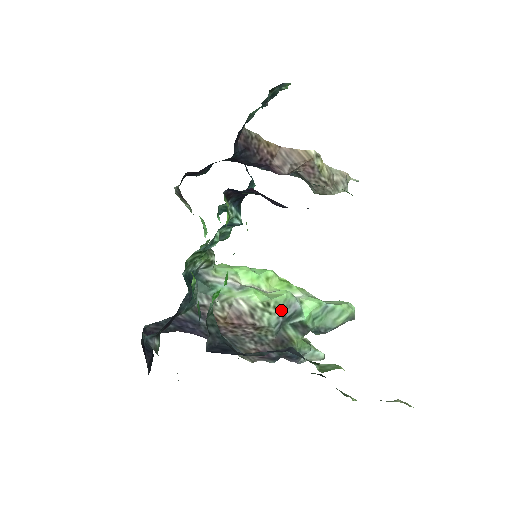
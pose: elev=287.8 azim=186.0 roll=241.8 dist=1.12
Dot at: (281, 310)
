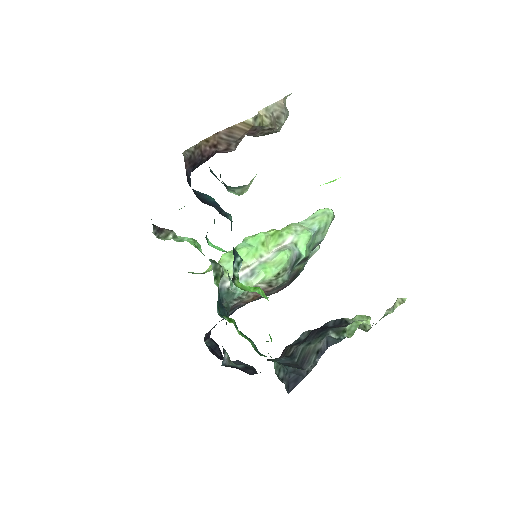
Dot at: (288, 268)
